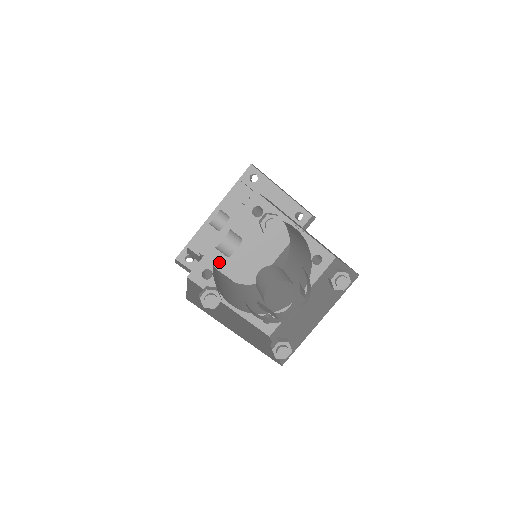
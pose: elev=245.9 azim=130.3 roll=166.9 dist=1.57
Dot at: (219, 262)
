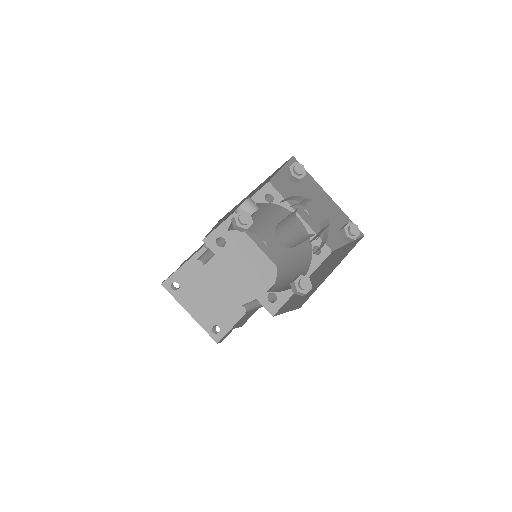
Dot at: (203, 295)
